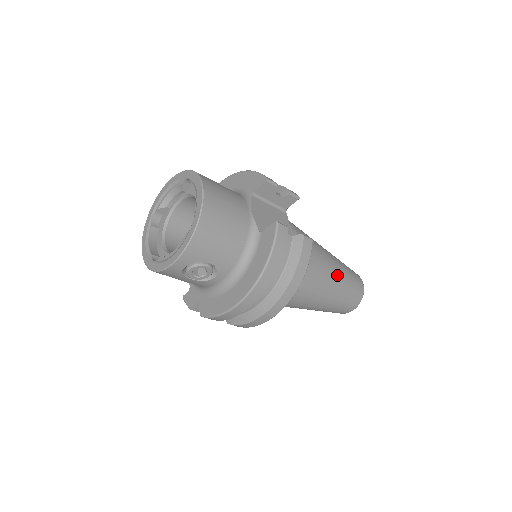
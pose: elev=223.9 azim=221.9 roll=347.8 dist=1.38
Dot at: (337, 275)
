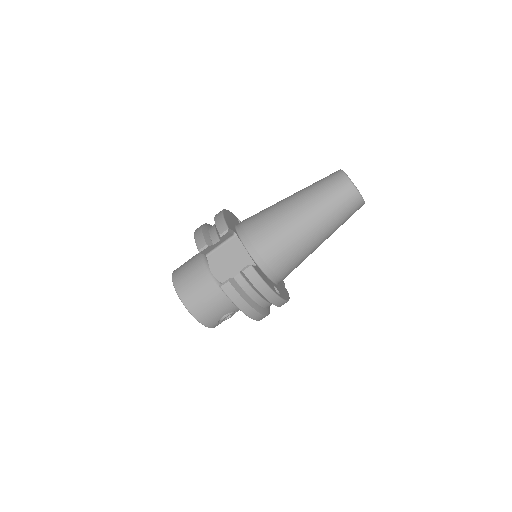
Dot at: (312, 220)
